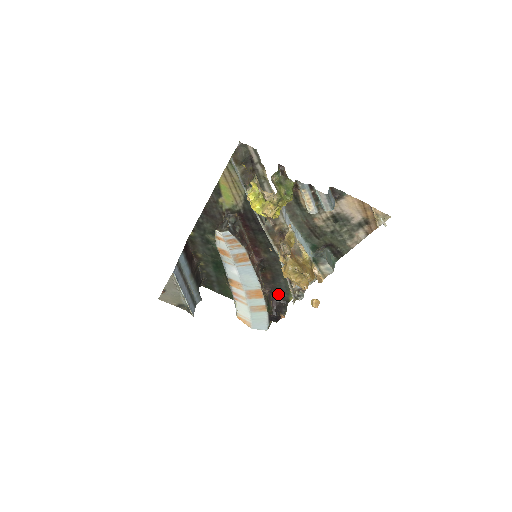
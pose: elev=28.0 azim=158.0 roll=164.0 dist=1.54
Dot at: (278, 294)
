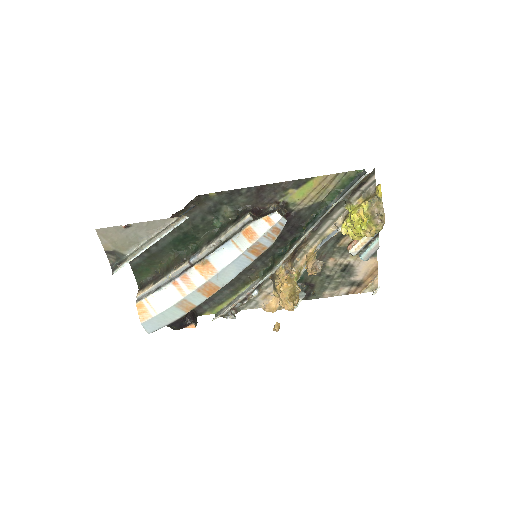
Dot at: occluded
